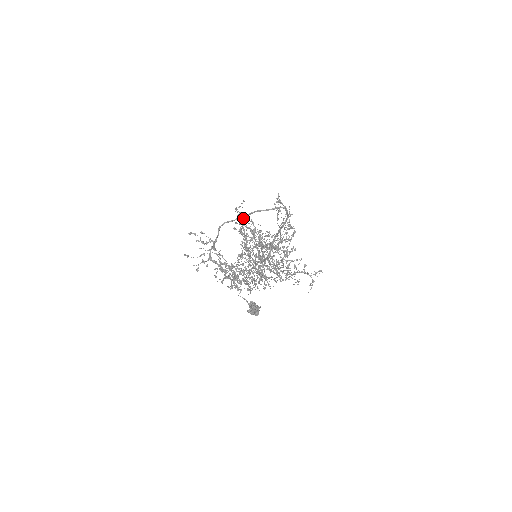
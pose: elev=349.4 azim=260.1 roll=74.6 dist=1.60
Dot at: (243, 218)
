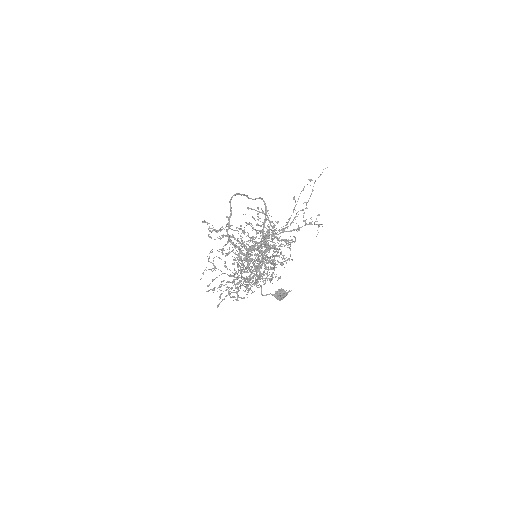
Dot at: occluded
